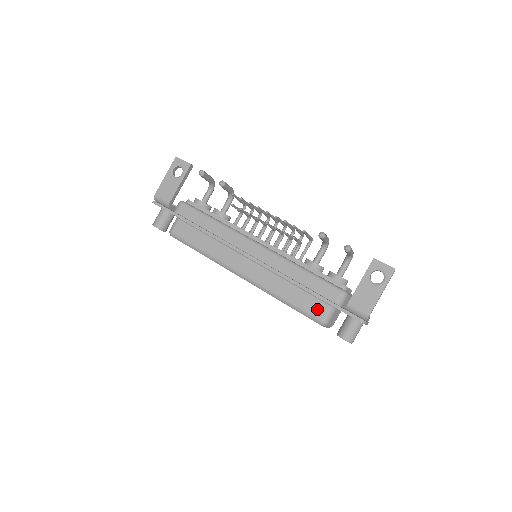
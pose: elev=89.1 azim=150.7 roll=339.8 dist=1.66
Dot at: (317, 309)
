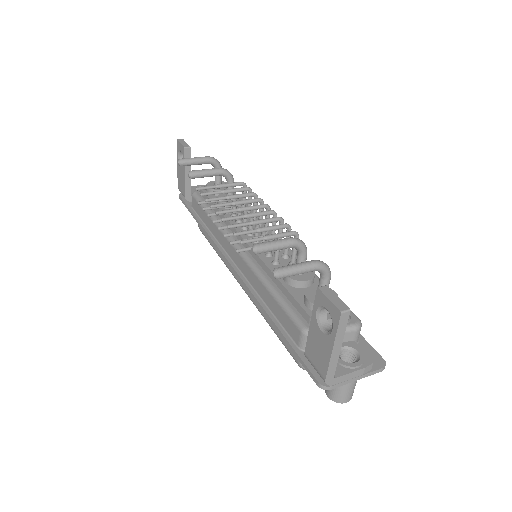
Dot at: occluded
